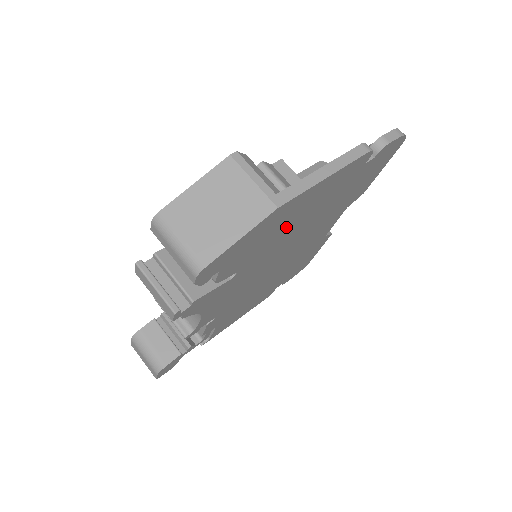
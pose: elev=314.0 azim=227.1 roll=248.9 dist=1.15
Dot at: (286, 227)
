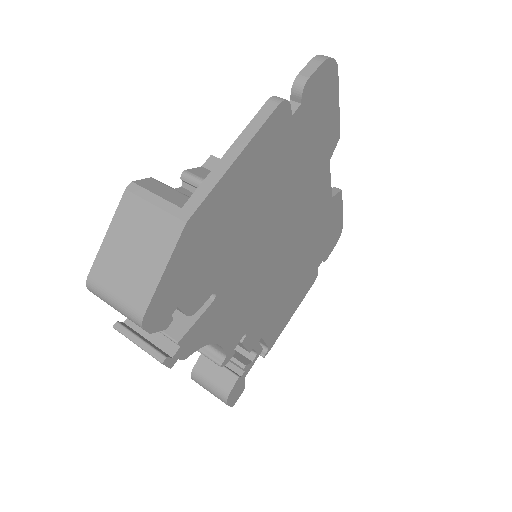
Dot at: (237, 226)
